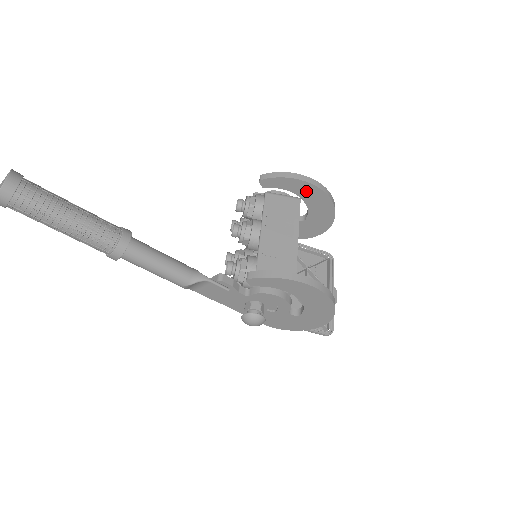
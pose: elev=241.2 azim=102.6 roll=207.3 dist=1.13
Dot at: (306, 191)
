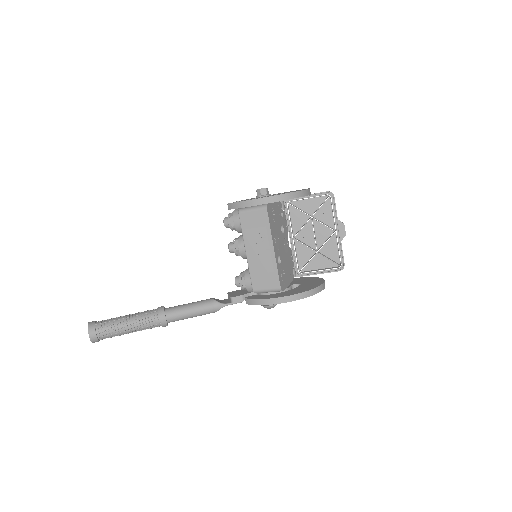
Dot at: occluded
